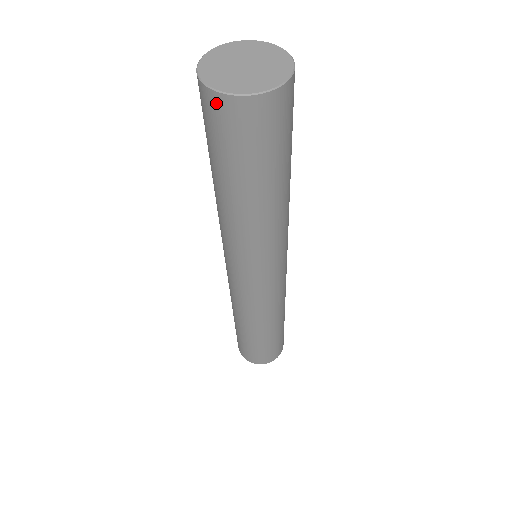
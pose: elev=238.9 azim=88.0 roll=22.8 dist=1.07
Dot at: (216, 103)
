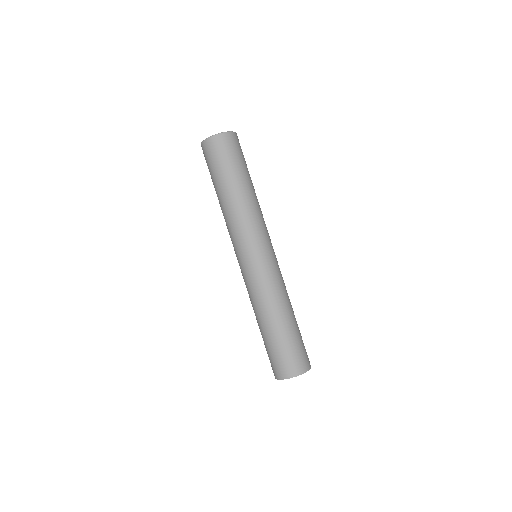
Dot at: (205, 146)
